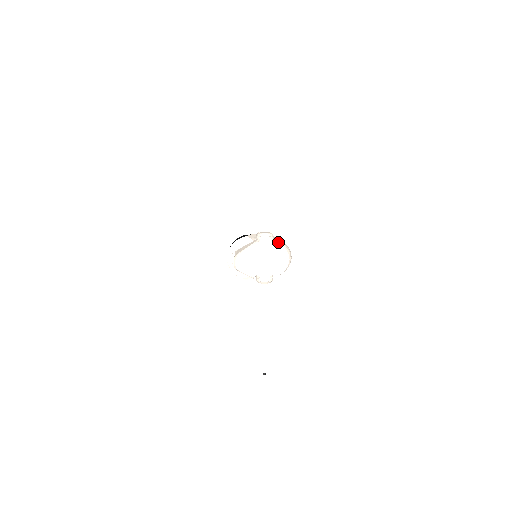
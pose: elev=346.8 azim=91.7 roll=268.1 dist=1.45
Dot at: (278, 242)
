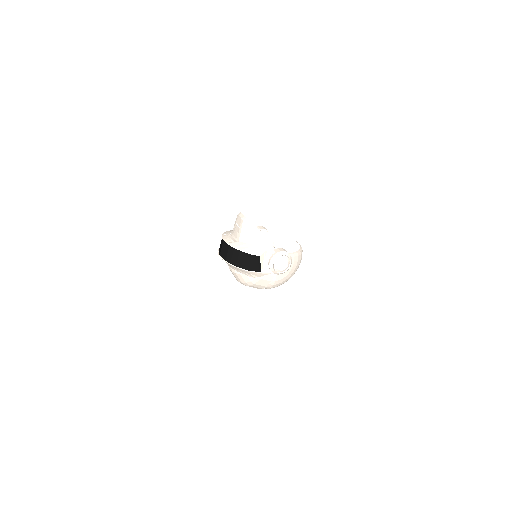
Dot at: occluded
